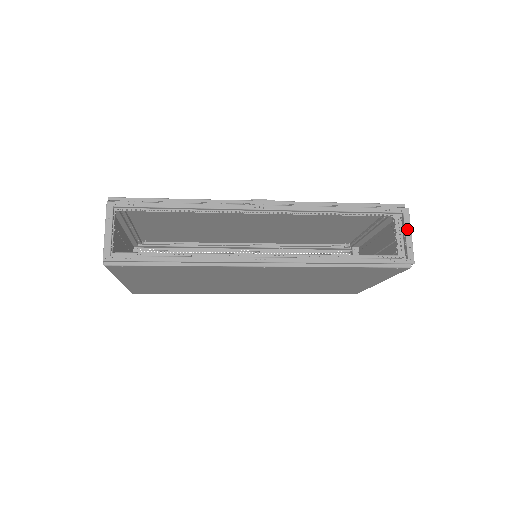
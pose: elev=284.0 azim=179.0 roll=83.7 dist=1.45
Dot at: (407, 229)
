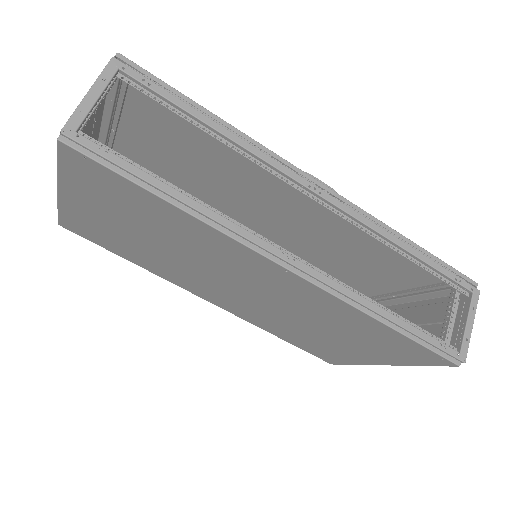
Dot at: (471, 315)
